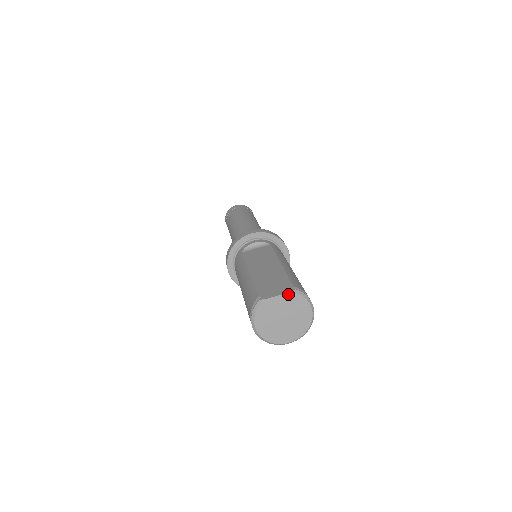
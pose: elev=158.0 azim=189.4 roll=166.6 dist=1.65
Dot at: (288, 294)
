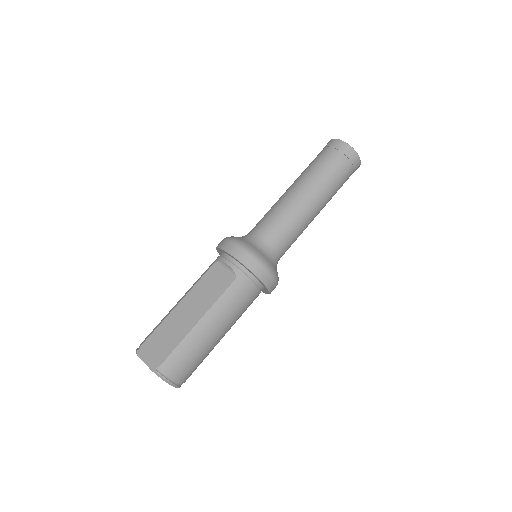
Dot at: (150, 369)
